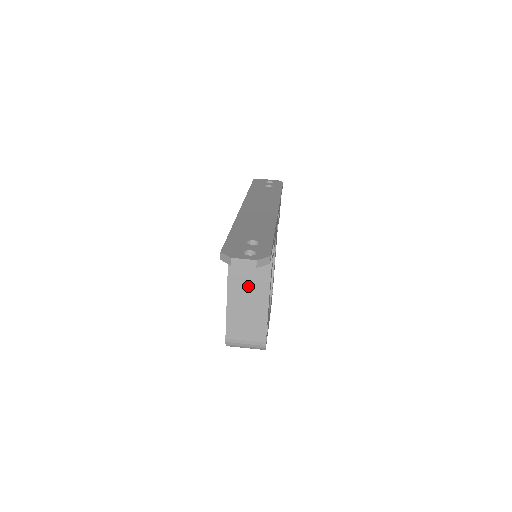
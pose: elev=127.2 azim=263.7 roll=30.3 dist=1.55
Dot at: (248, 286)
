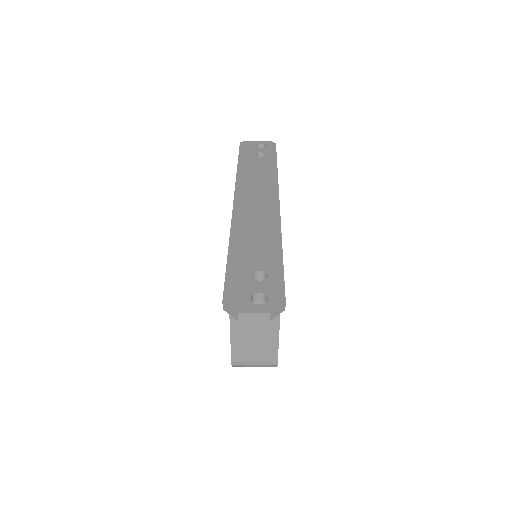
Dot at: occluded
